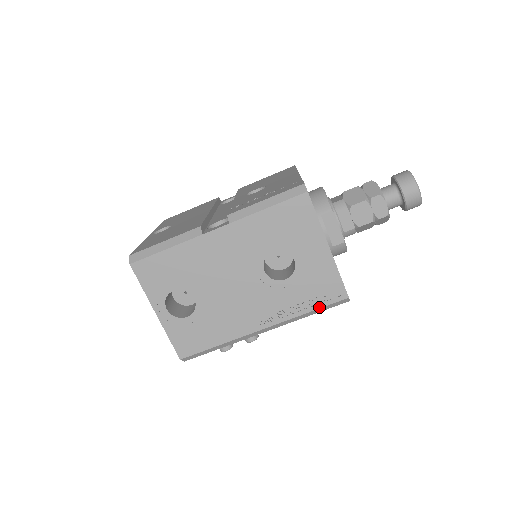
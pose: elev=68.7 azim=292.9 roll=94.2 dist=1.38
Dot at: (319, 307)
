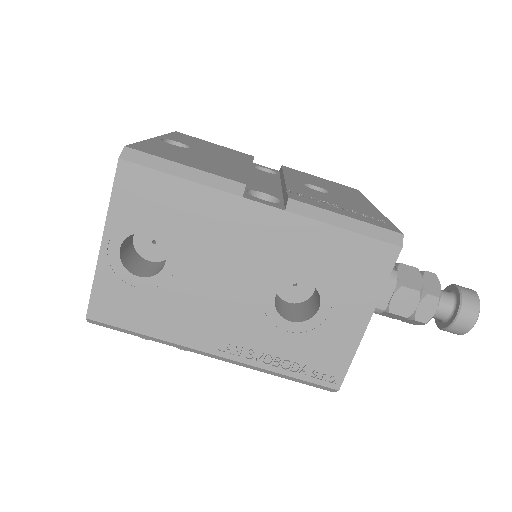
Dot at: (299, 377)
